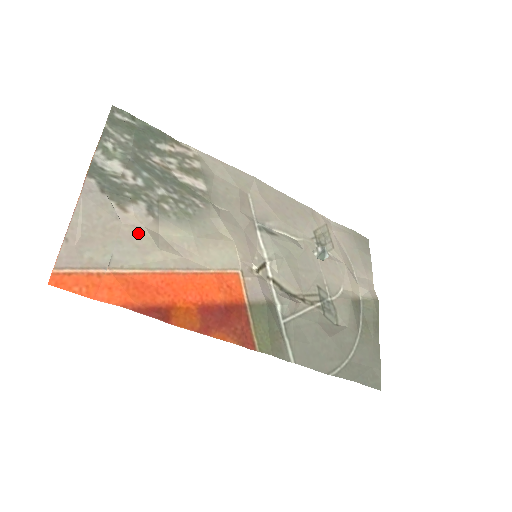
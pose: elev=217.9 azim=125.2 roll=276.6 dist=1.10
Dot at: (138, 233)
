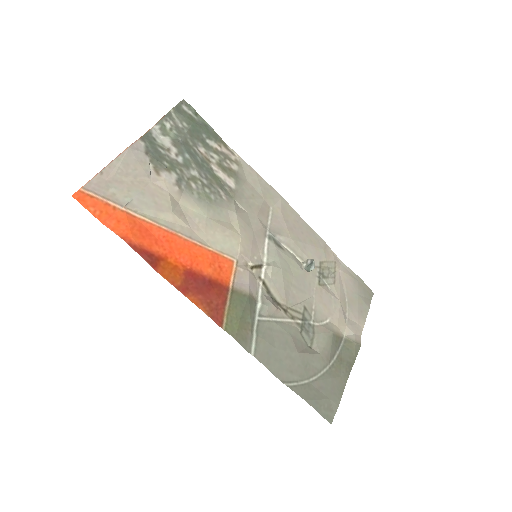
Dot at: (161, 194)
